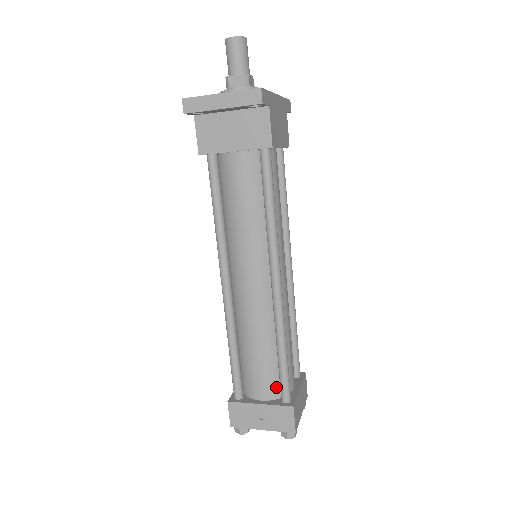
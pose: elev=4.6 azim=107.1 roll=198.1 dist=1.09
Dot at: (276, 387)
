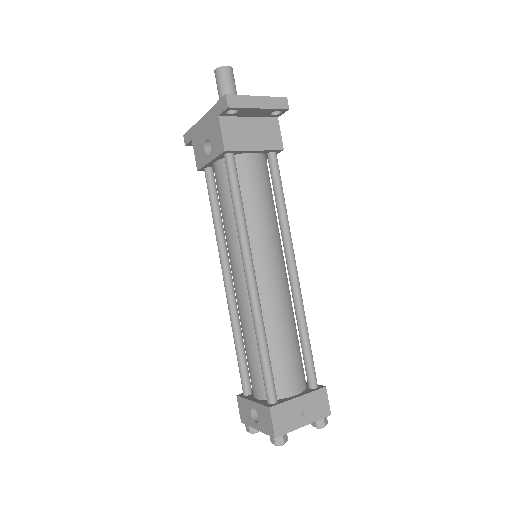
Dot at: (302, 377)
